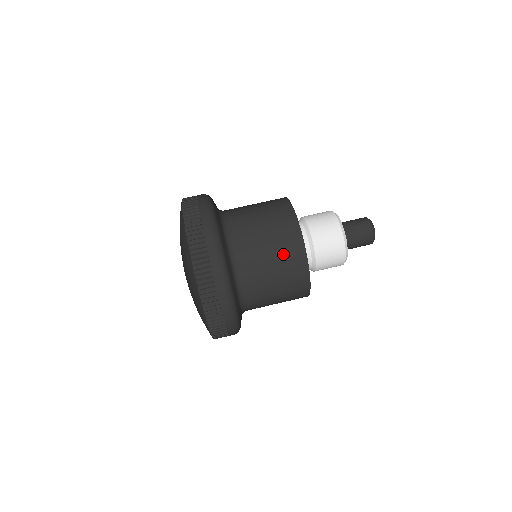
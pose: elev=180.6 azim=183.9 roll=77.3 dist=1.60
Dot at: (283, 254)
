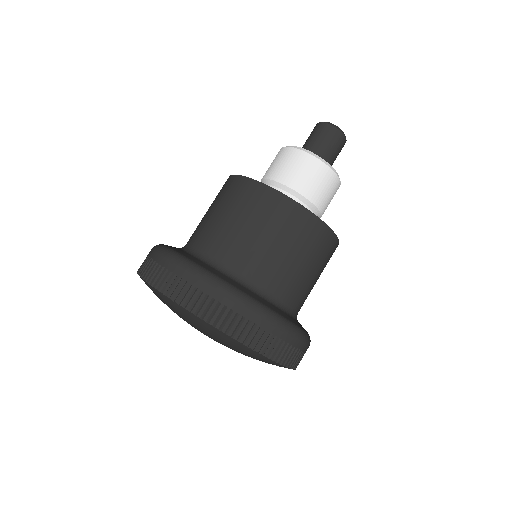
Dot at: (249, 209)
